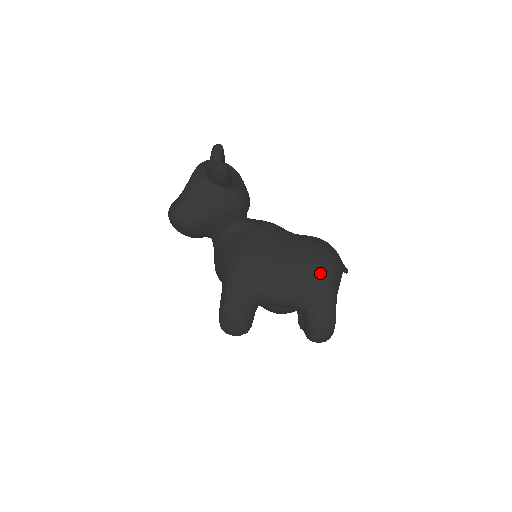
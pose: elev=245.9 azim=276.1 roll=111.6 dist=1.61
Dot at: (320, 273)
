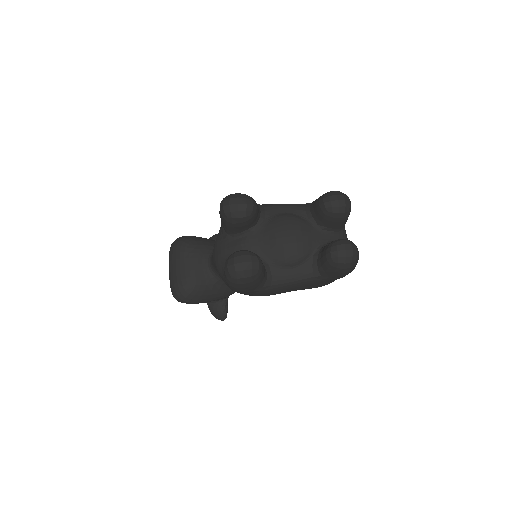
Dot at: occluded
